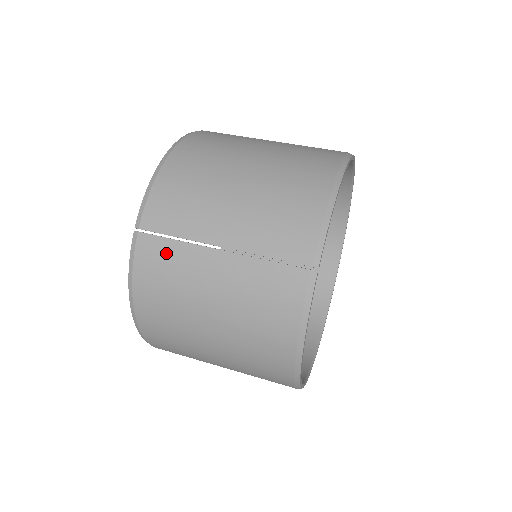
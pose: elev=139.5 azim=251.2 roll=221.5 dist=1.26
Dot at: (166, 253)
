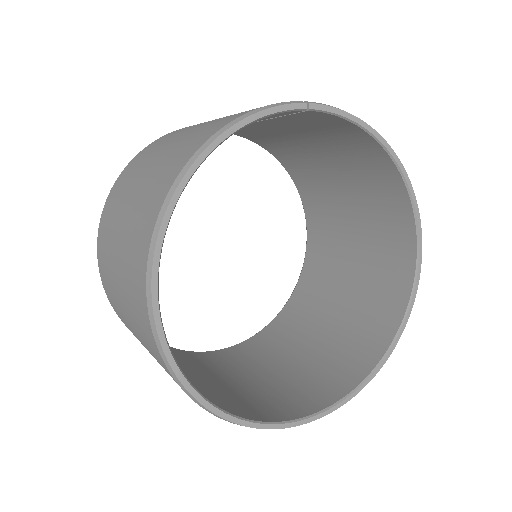
Dot at: occluded
